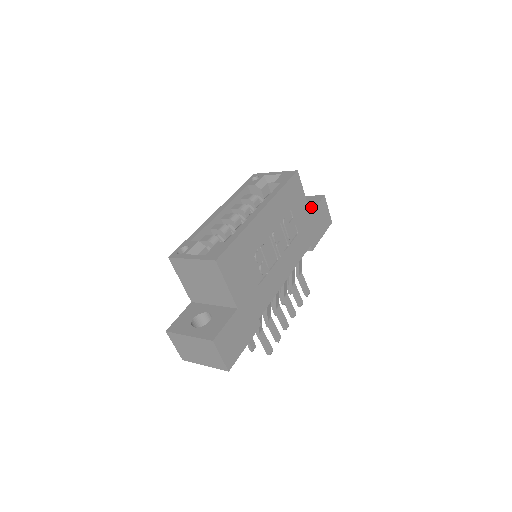
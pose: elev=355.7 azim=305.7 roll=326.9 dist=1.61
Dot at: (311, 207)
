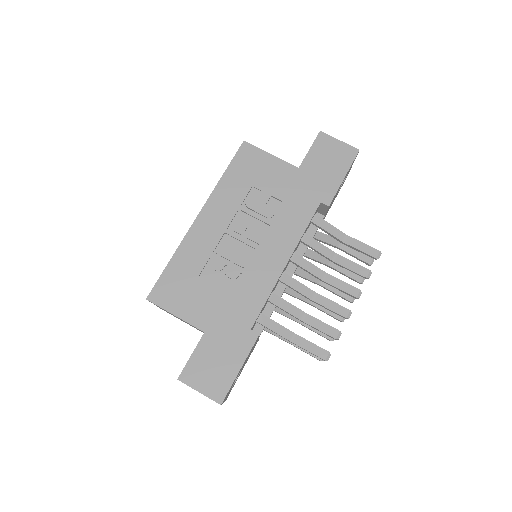
Dot at: occluded
